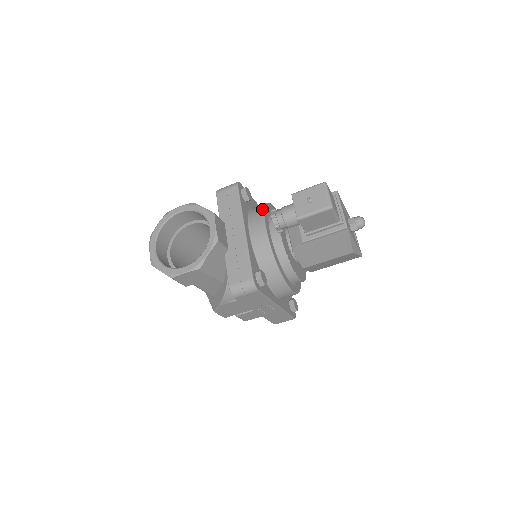
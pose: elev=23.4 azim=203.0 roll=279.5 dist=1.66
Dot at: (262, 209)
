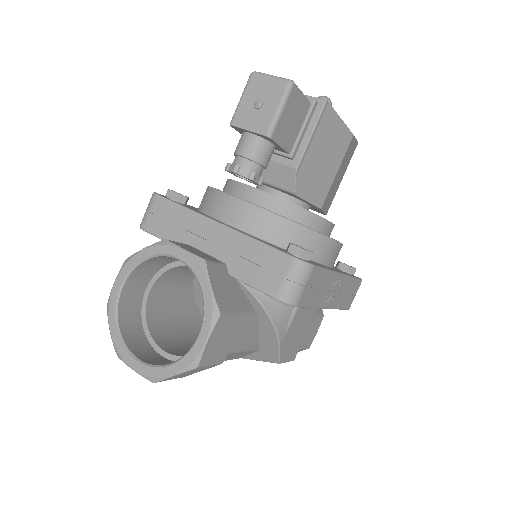
Dot at: (211, 191)
